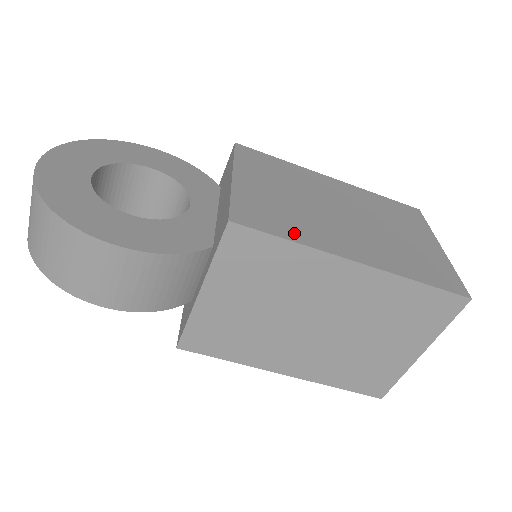
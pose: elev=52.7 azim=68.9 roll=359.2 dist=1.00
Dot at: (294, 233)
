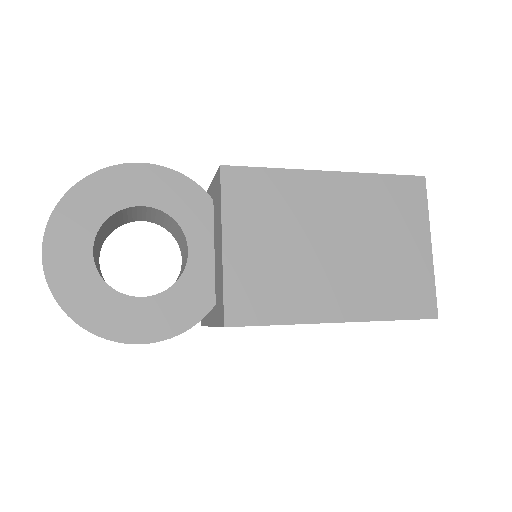
Dot at: (282, 311)
